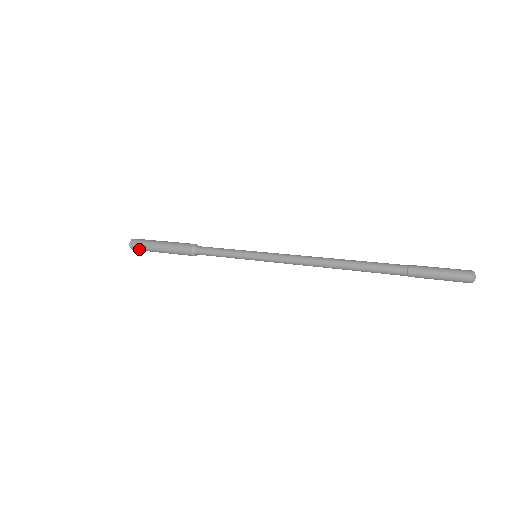
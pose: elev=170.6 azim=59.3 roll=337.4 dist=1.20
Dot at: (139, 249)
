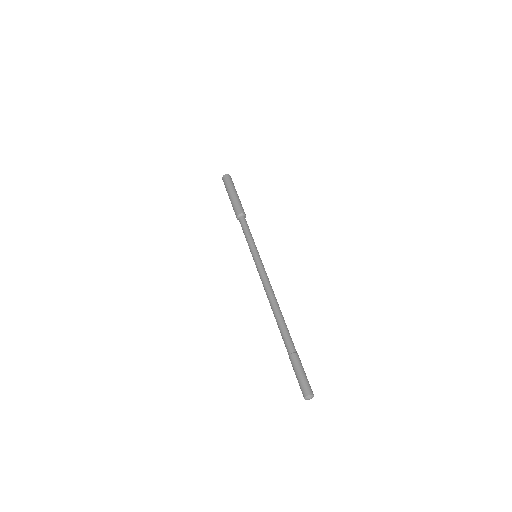
Dot at: occluded
